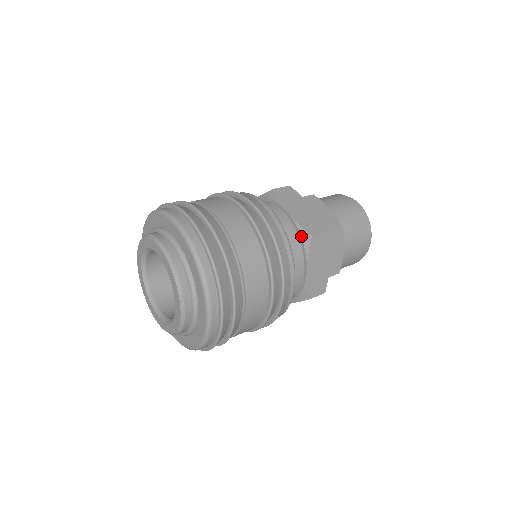
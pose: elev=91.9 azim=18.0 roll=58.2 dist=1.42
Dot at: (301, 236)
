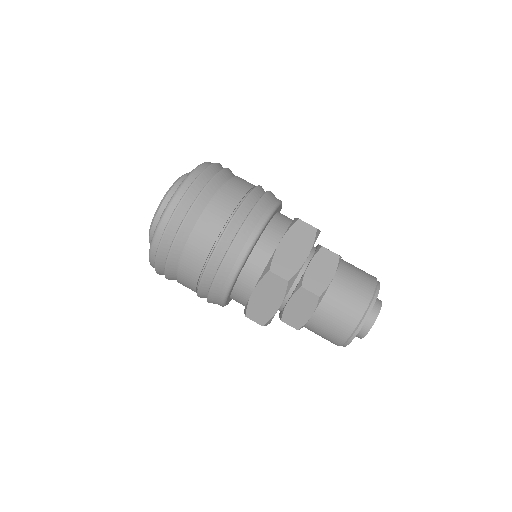
Dot at: (292, 222)
